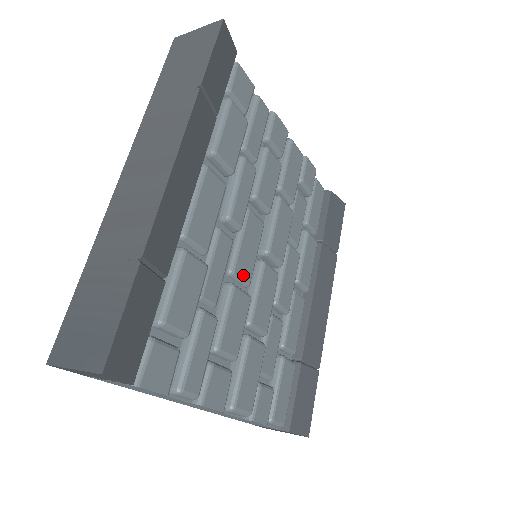
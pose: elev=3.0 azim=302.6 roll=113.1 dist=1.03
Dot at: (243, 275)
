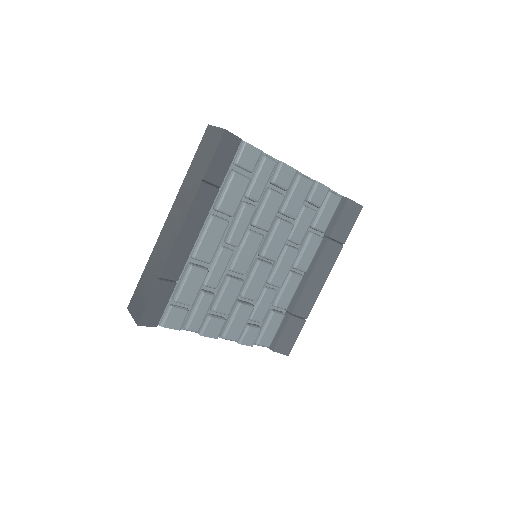
Dot at: (240, 270)
